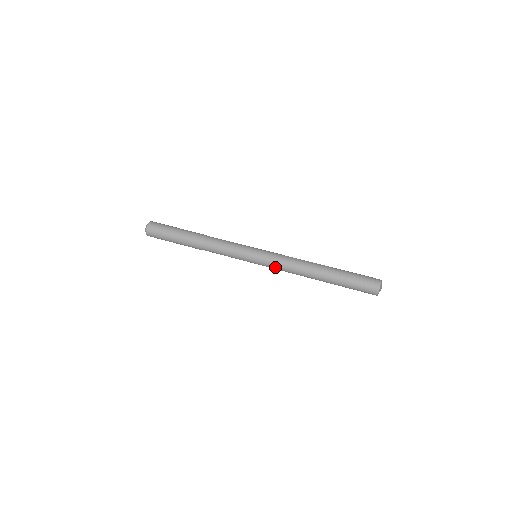
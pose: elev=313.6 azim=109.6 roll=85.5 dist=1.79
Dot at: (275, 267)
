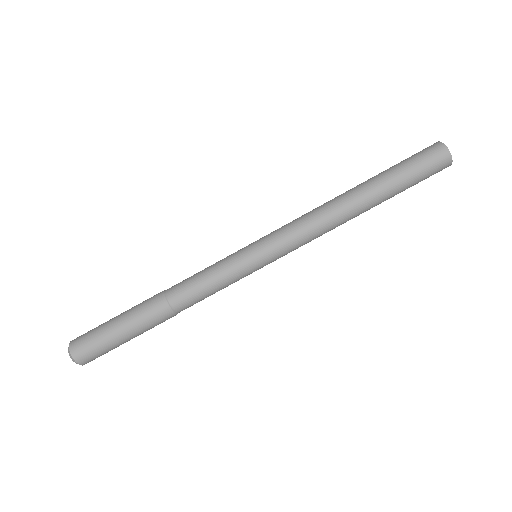
Dot at: occluded
